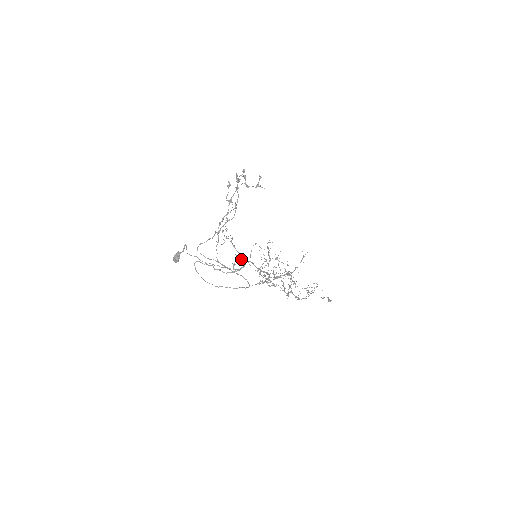
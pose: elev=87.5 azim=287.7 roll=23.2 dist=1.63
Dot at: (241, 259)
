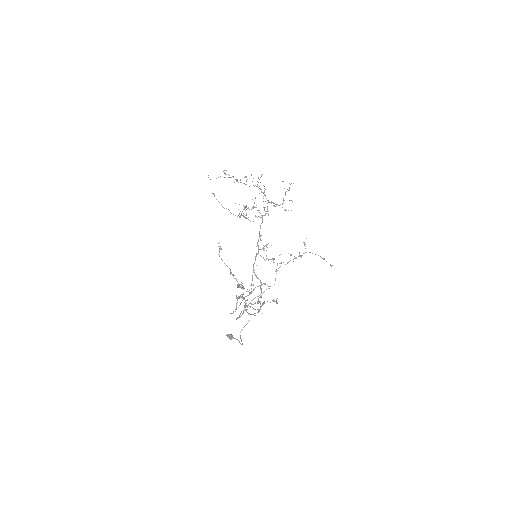
Dot at: (252, 275)
